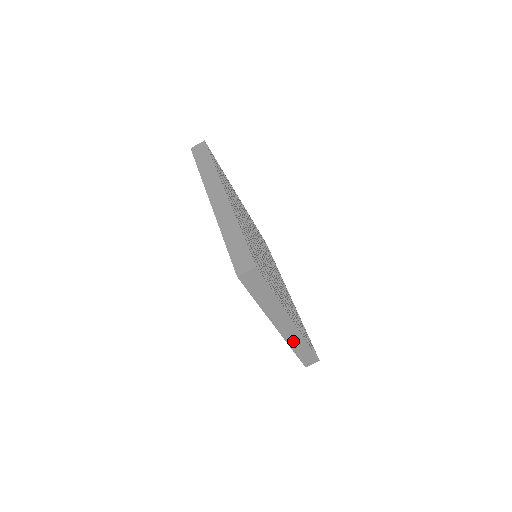
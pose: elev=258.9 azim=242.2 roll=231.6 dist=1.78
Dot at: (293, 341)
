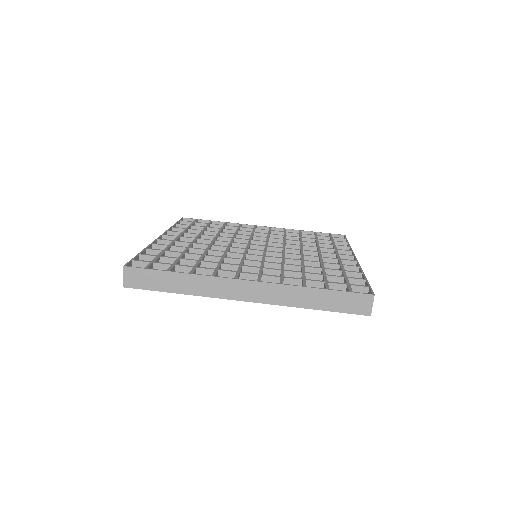
Dot at: (288, 299)
